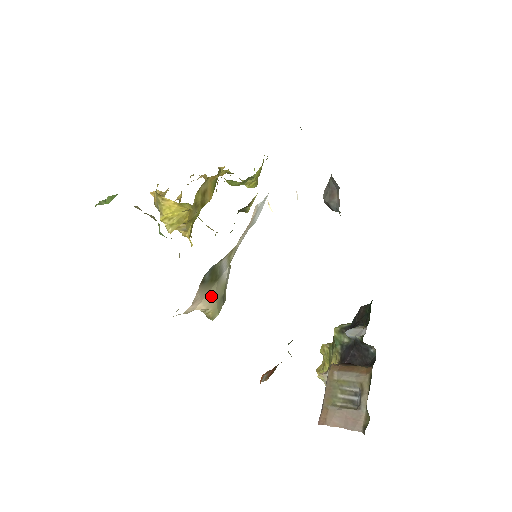
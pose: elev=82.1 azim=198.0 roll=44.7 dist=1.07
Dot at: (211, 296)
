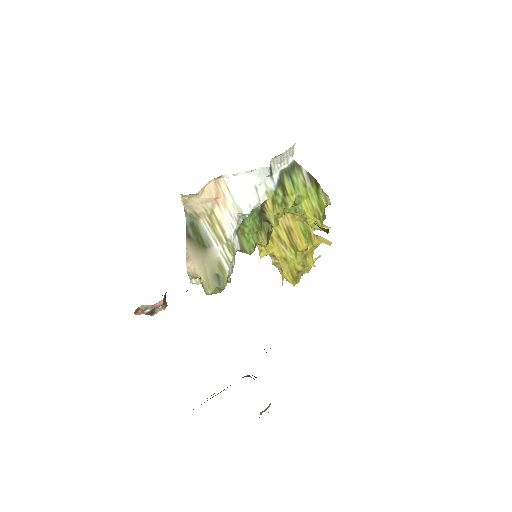
Dot at: (202, 263)
